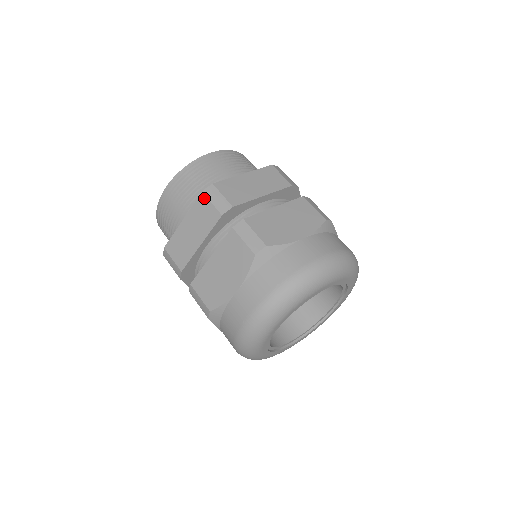
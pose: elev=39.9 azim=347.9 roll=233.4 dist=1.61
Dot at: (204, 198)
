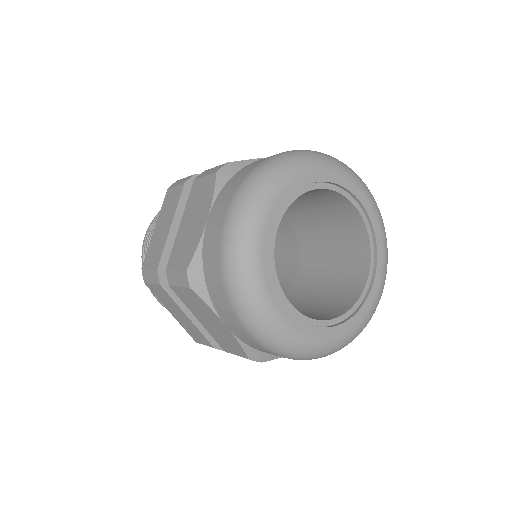
Dot at: (169, 191)
